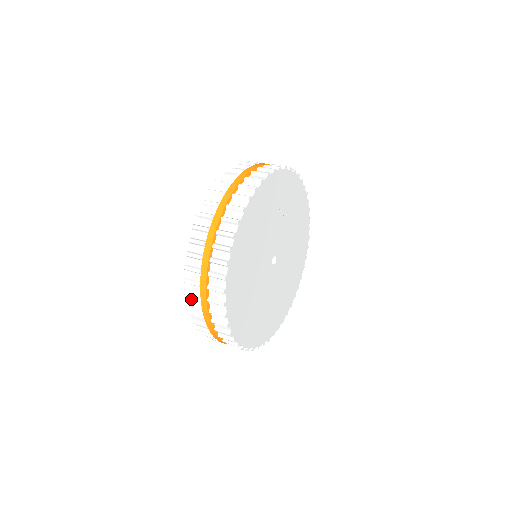
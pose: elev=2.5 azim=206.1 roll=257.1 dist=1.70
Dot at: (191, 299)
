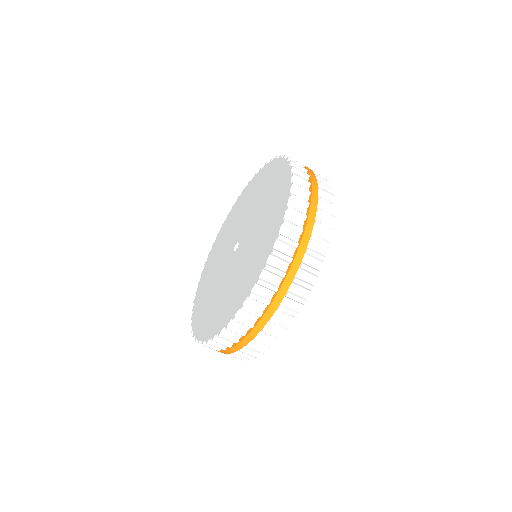
Dot at: occluded
